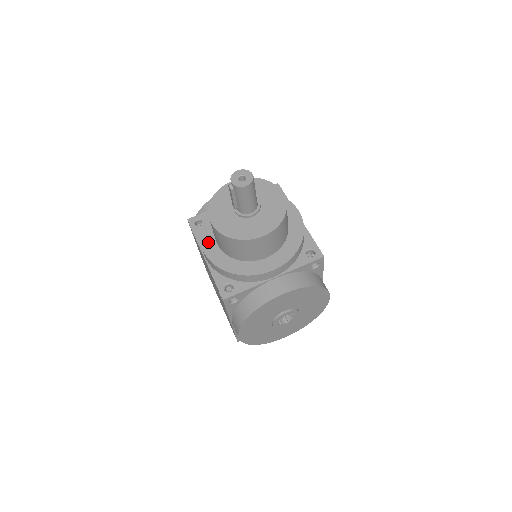
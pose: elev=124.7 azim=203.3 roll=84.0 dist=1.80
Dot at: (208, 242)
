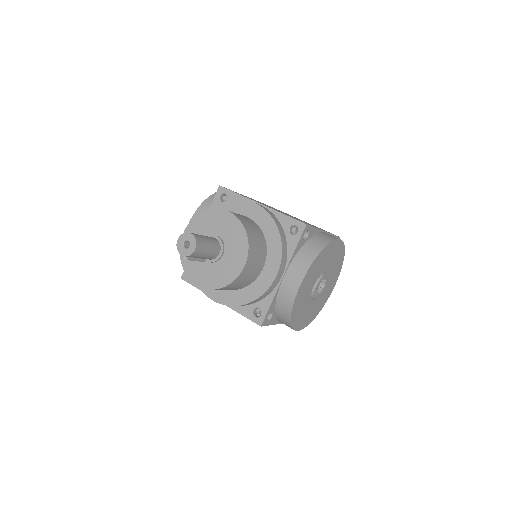
Dot at: (211, 290)
